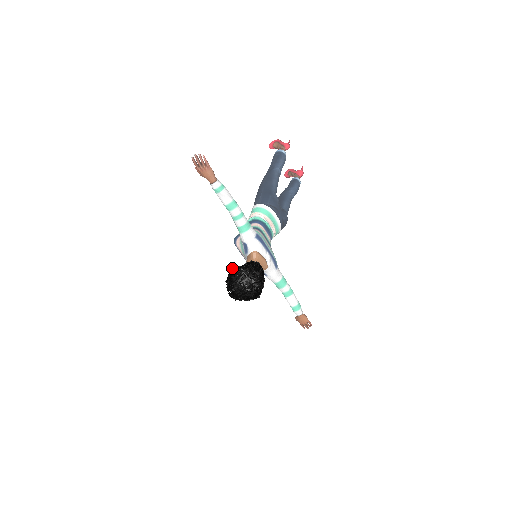
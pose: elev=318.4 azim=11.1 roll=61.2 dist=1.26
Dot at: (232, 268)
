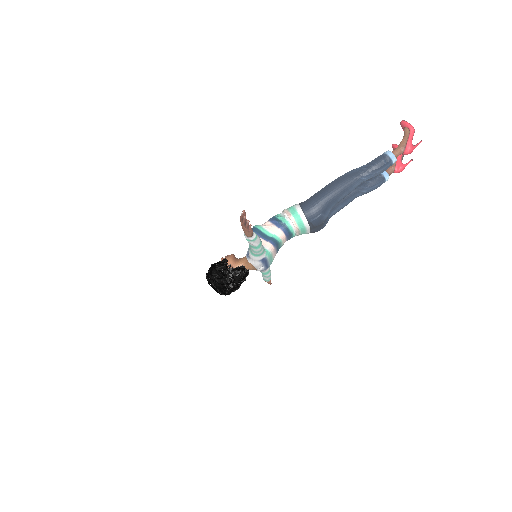
Dot at: (222, 265)
